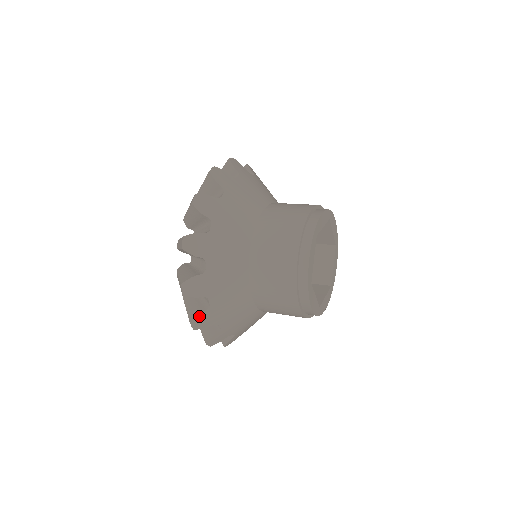
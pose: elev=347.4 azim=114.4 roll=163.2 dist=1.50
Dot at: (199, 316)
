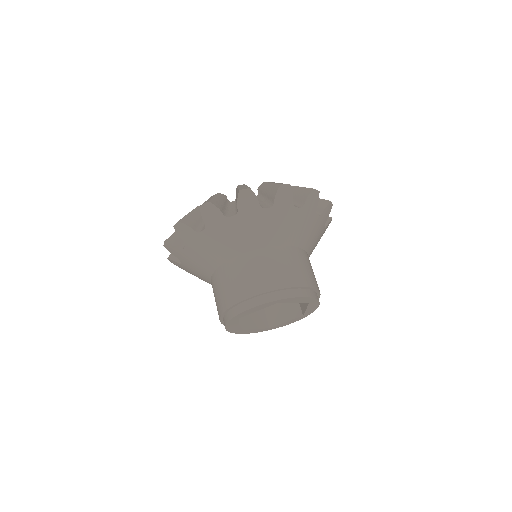
Dot at: (172, 245)
